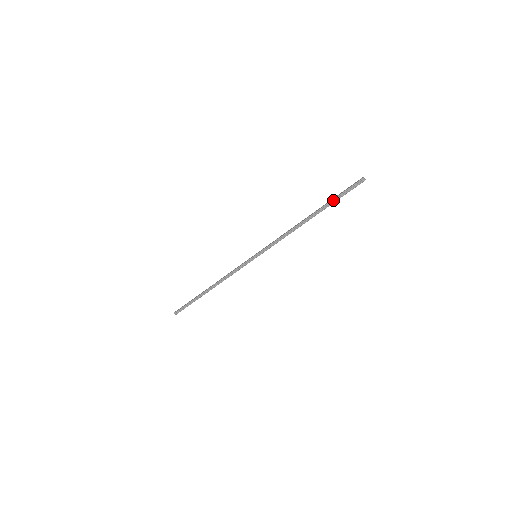
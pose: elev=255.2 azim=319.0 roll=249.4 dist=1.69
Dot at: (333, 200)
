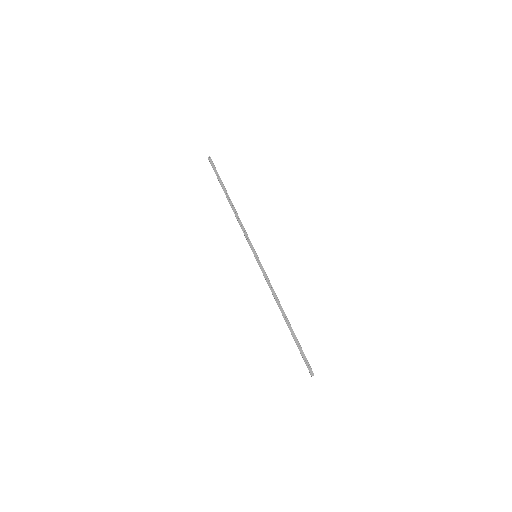
Dot at: (296, 344)
